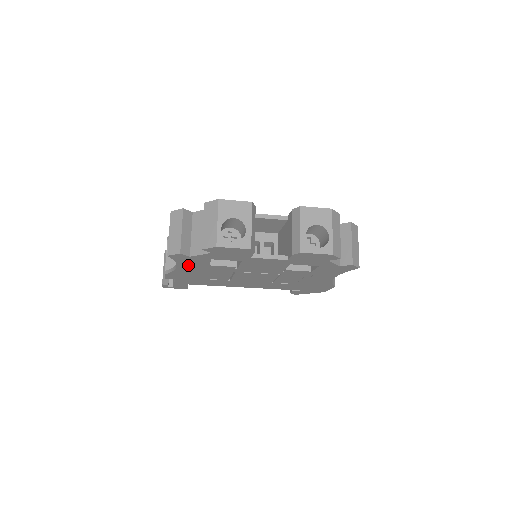
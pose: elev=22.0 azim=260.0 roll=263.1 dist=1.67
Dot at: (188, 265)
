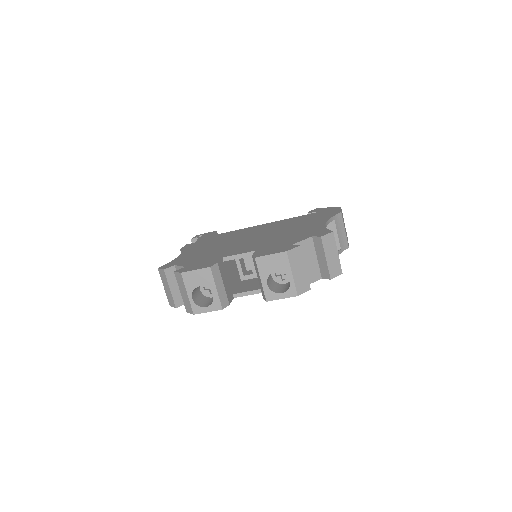
Dot at: occluded
